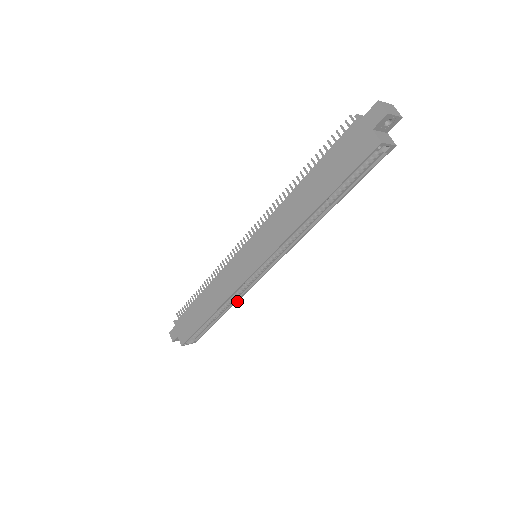
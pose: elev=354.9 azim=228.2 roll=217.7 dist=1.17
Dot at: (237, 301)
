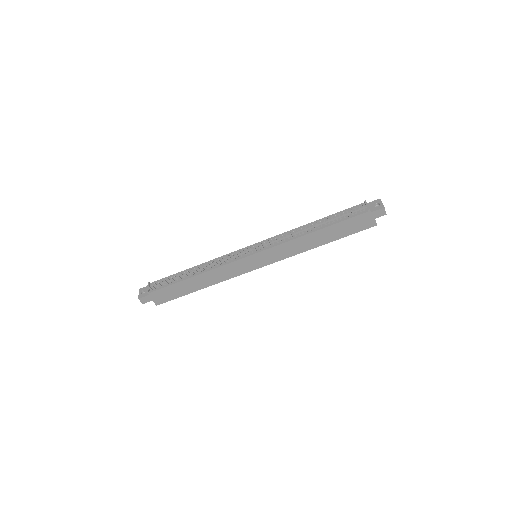
Dot at: occluded
